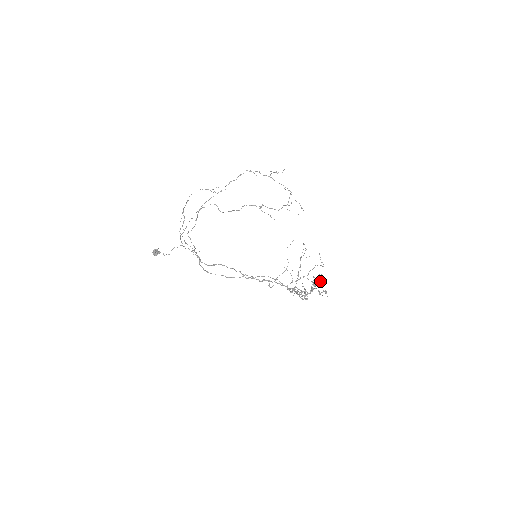
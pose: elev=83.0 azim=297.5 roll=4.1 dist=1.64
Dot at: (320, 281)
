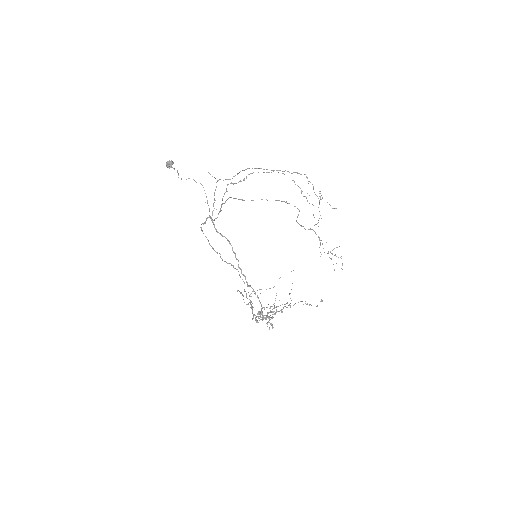
Dot at: occluded
